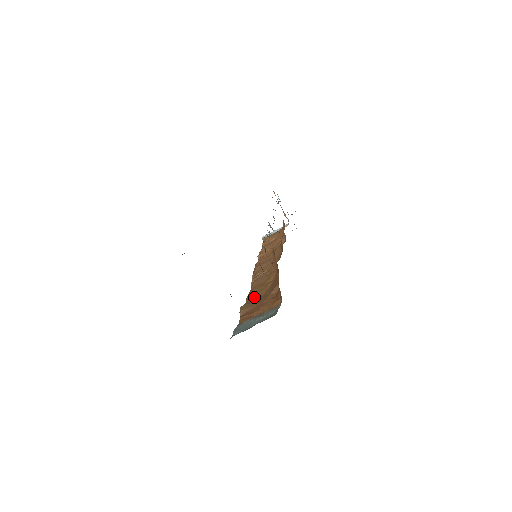
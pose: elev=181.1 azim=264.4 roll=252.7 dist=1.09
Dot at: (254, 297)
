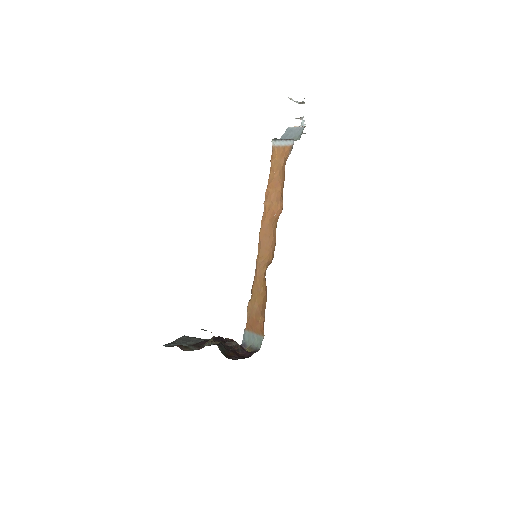
Dot at: (254, 302)
